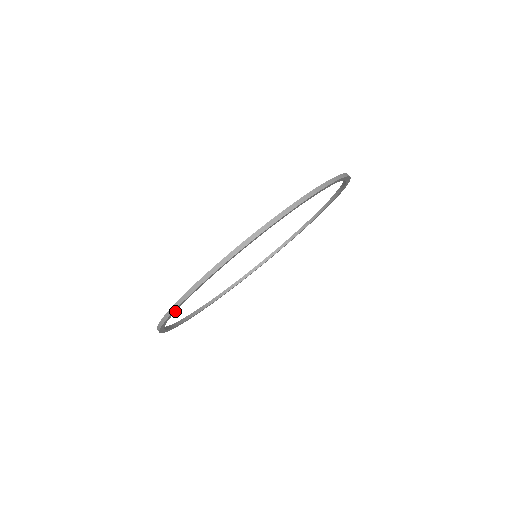
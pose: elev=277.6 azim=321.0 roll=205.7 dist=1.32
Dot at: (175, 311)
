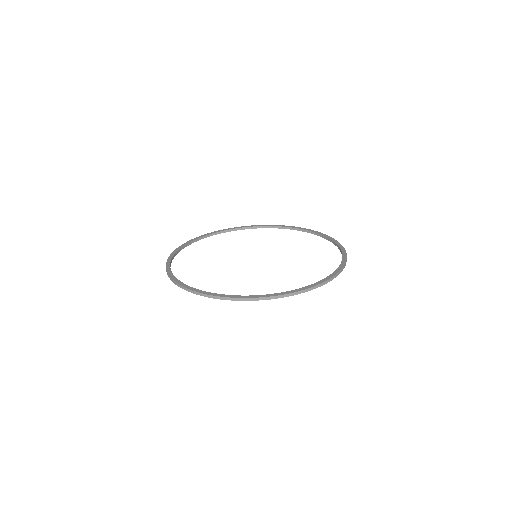
Dot at: (180, 250)
